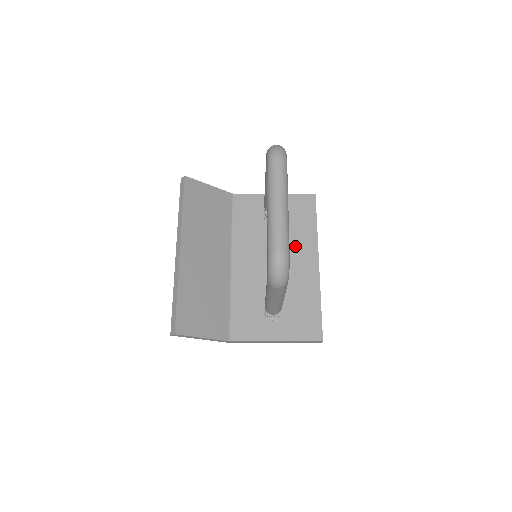
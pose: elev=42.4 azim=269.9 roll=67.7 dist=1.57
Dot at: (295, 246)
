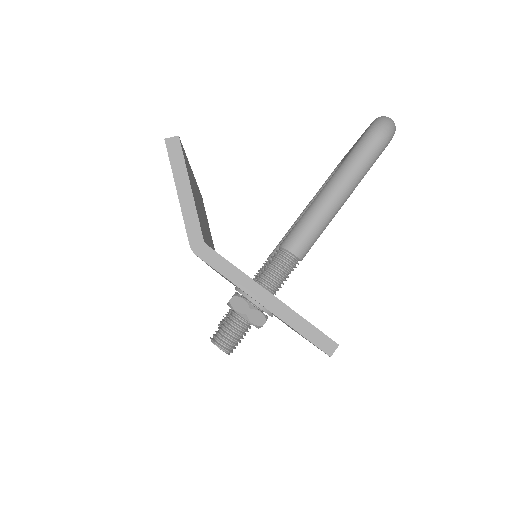
Dot at: occluded
